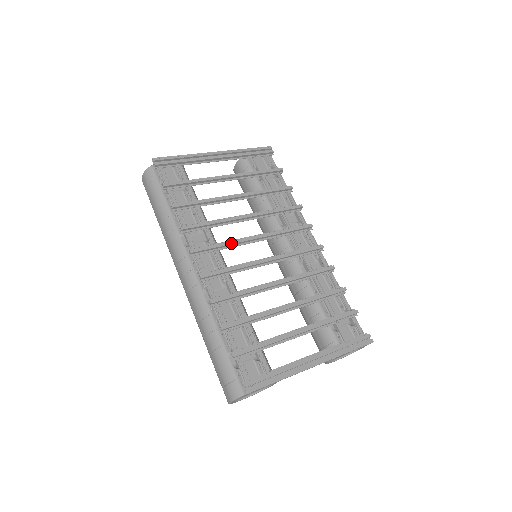
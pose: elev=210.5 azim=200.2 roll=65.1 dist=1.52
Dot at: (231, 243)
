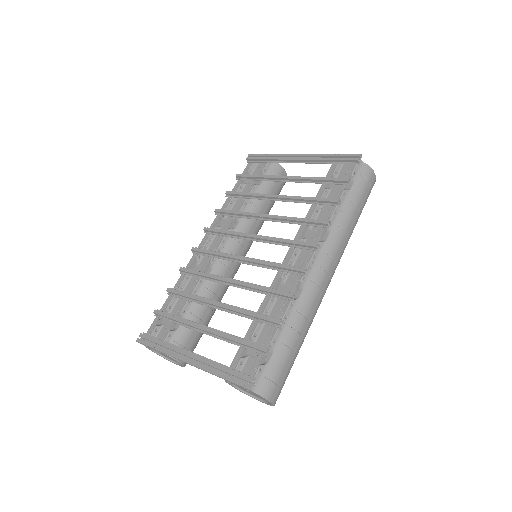
Dot at: (233, 233)
